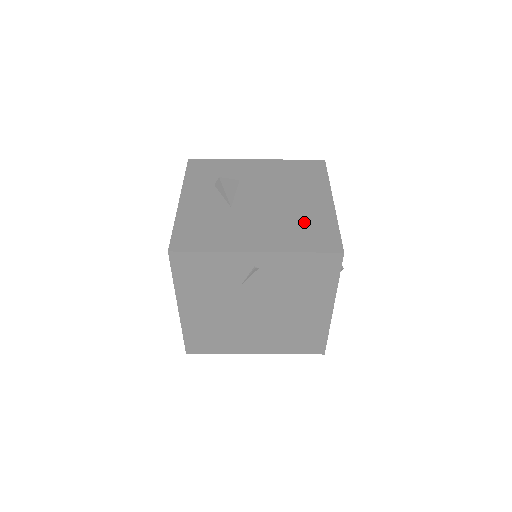
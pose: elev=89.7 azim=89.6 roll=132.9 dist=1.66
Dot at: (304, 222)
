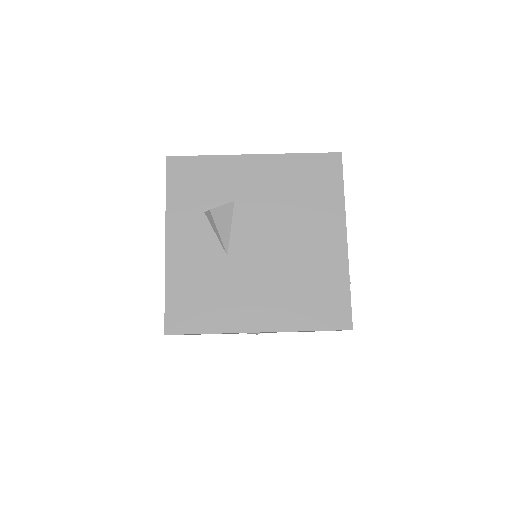
Dot at: (311, 280)
